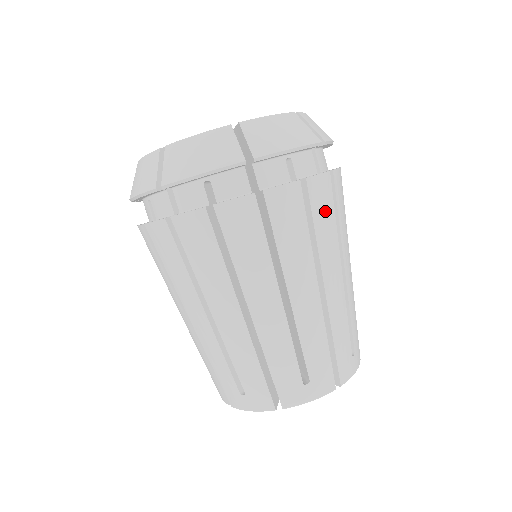
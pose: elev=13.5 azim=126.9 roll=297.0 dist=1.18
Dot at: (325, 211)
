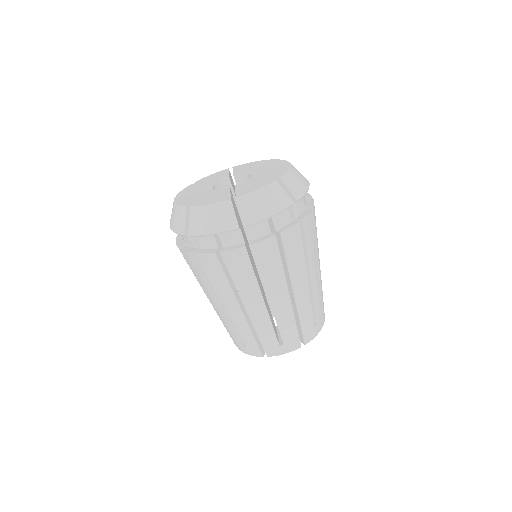
Dot at: (295, 248)
